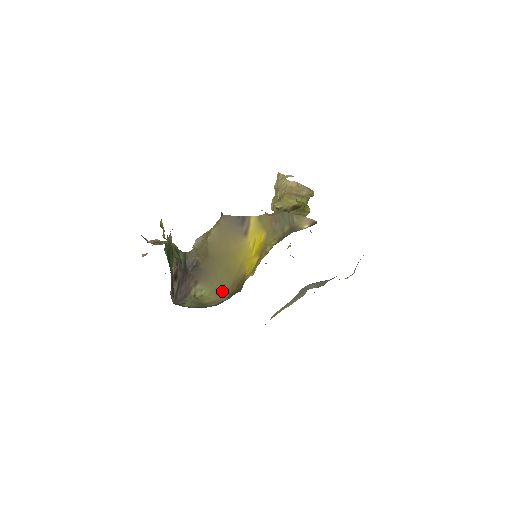
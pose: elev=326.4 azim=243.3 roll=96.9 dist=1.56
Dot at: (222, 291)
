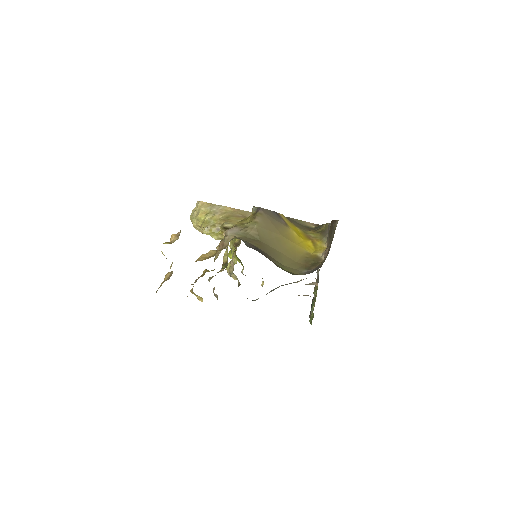
Dot at: (293, 268)
